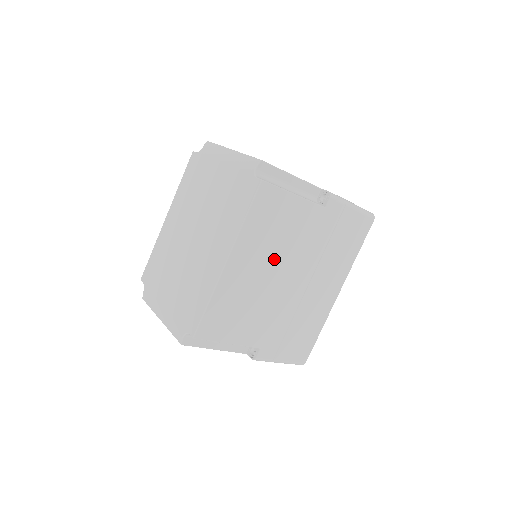
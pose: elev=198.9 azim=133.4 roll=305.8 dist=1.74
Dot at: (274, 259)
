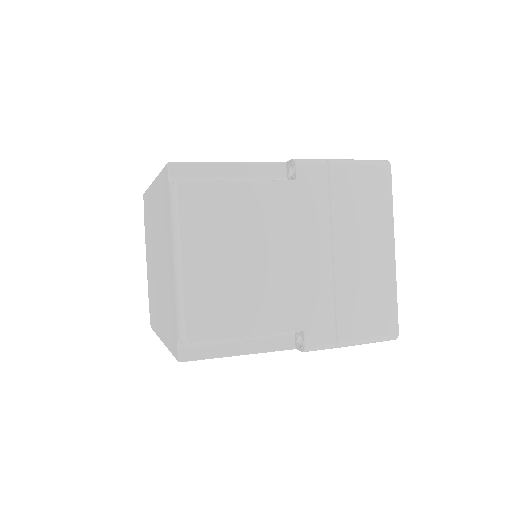
Dot at: occluded
